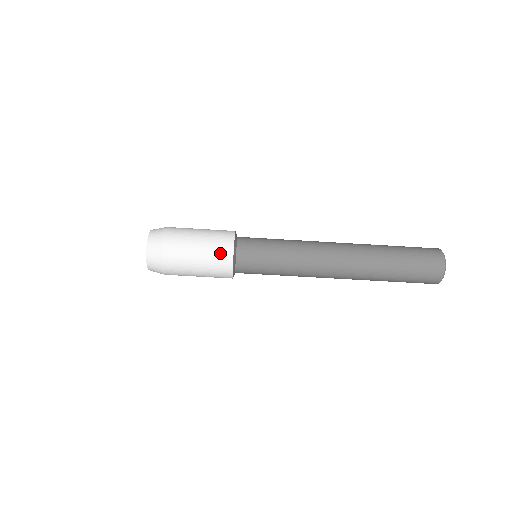
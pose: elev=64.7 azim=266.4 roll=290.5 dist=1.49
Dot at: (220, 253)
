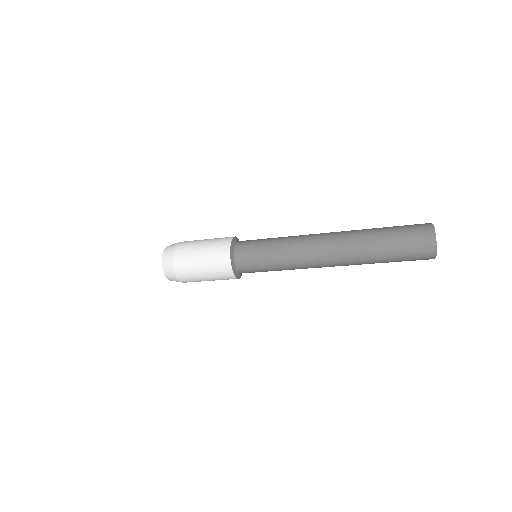
Dot at: occluded
